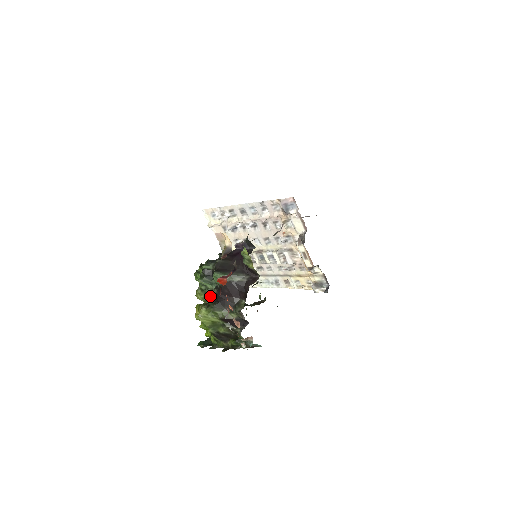
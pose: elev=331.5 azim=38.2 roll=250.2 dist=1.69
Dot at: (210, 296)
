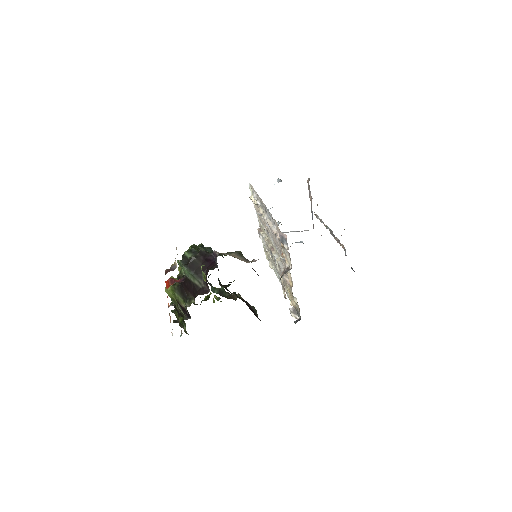
Dot at: (178, 278)
